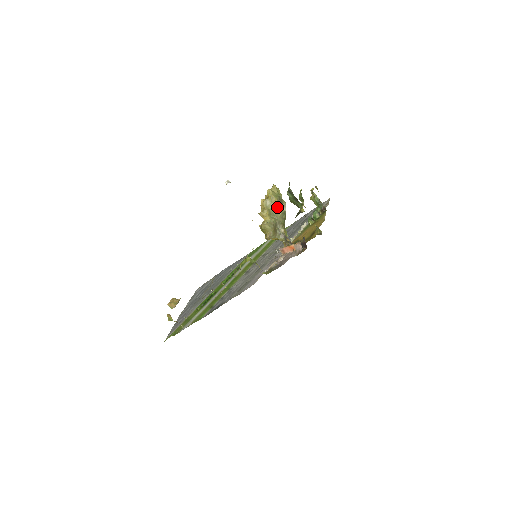
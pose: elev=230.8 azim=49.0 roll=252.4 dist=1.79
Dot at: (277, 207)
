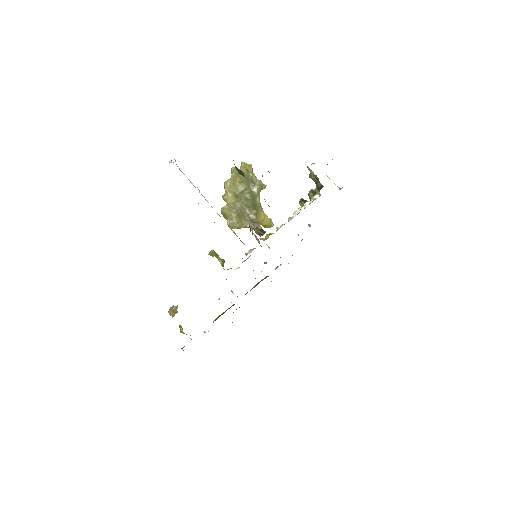
Dot at: (241, 187)
